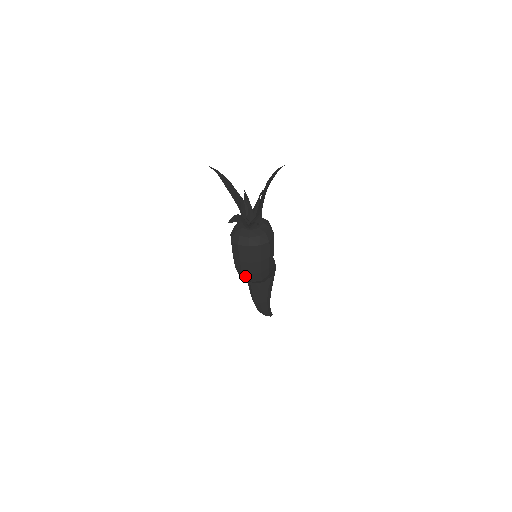
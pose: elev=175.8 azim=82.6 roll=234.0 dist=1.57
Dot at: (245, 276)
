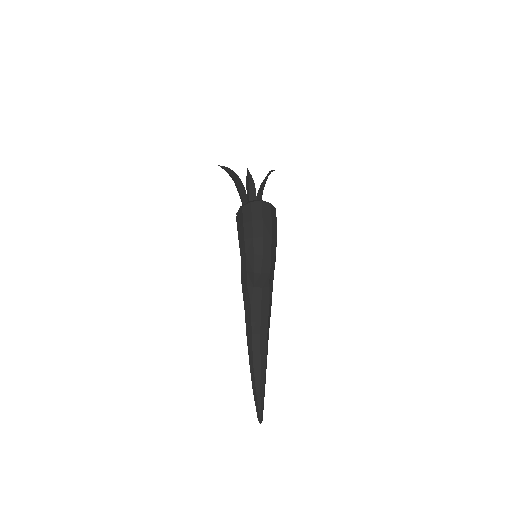
Dot at: (255, 245)
